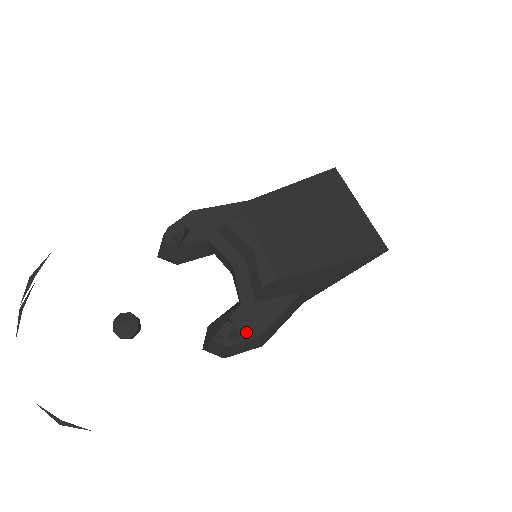
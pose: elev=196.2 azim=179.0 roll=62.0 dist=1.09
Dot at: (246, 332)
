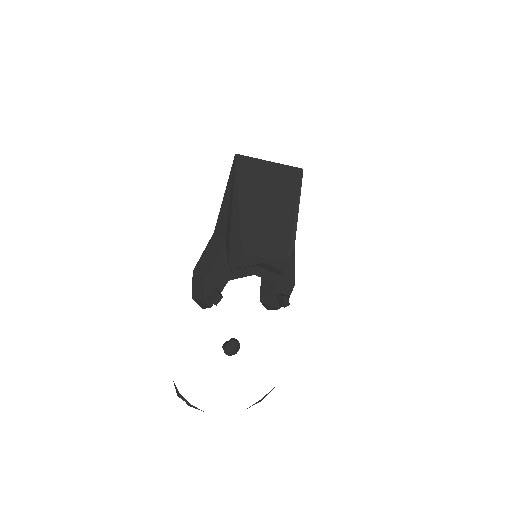
Dot at: (288, 289)
